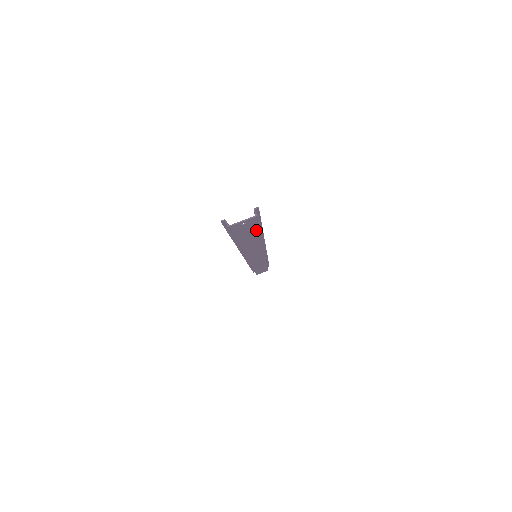
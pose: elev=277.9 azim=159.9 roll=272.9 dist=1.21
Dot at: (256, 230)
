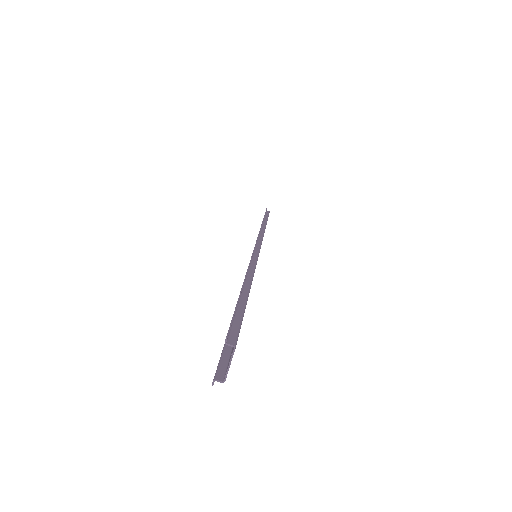
Dot at: (243, 314)
